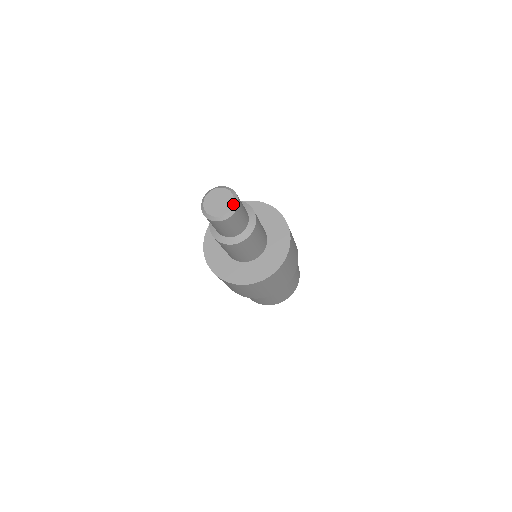
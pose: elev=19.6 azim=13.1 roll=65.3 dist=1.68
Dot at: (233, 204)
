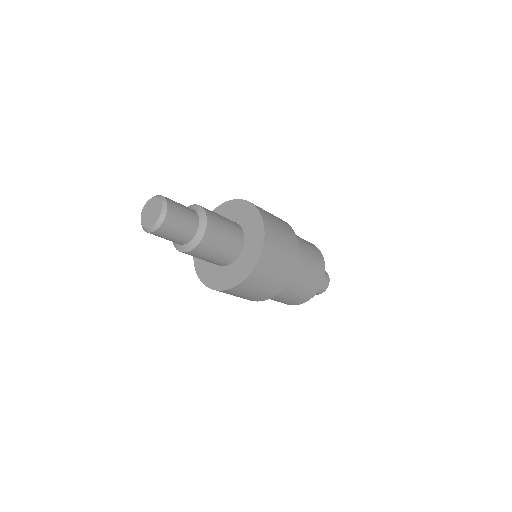
Dot at: (161, 202)
